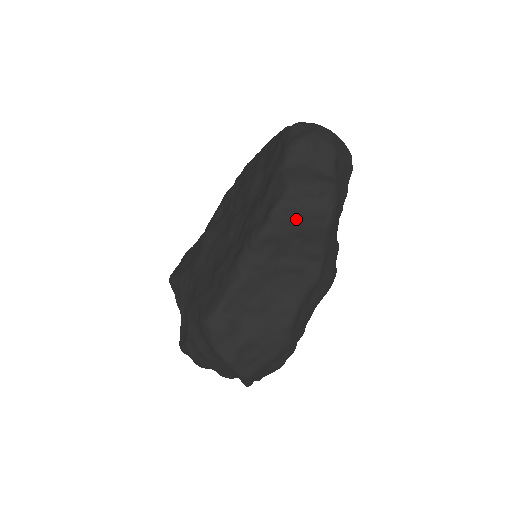
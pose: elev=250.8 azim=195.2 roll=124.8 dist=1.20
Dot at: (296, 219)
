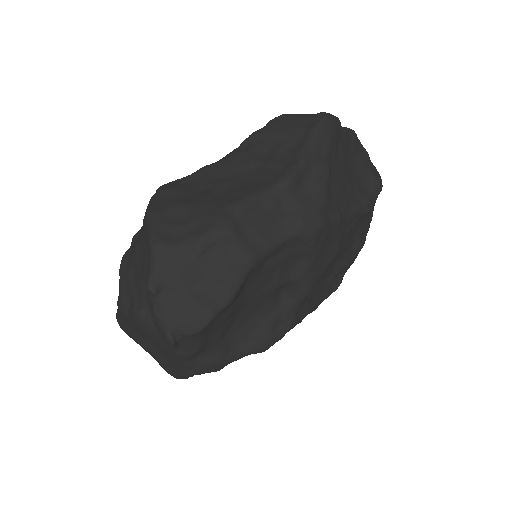
Dot at: (289, 122)
